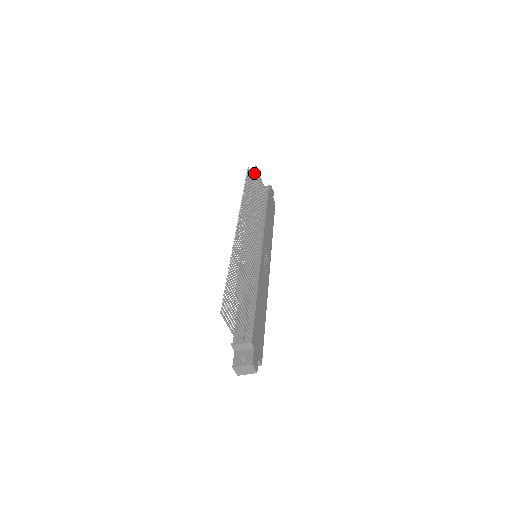
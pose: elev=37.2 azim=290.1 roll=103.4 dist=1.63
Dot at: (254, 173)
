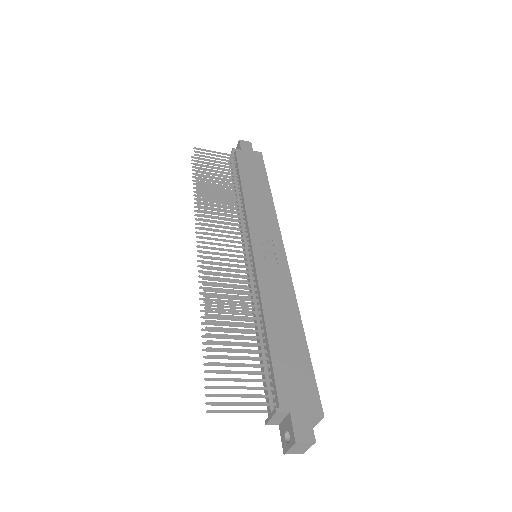
Dot at: (194, 161)
